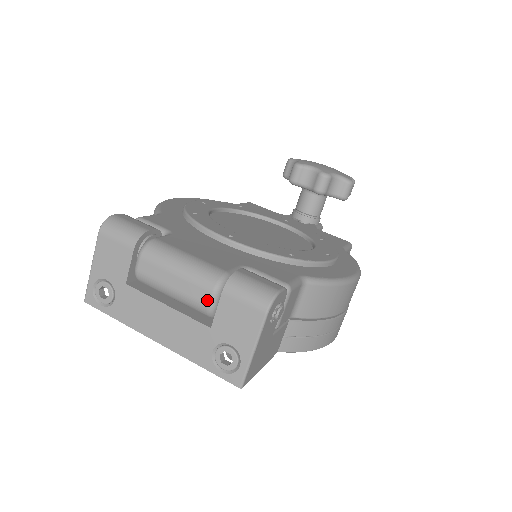
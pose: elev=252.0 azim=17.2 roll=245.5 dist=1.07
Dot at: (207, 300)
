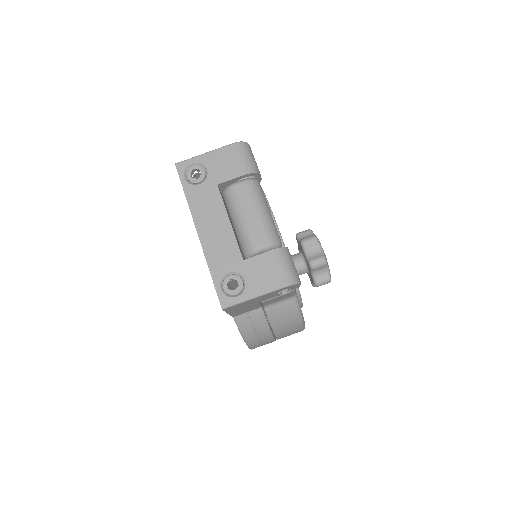
Dot at: (259, 244)
